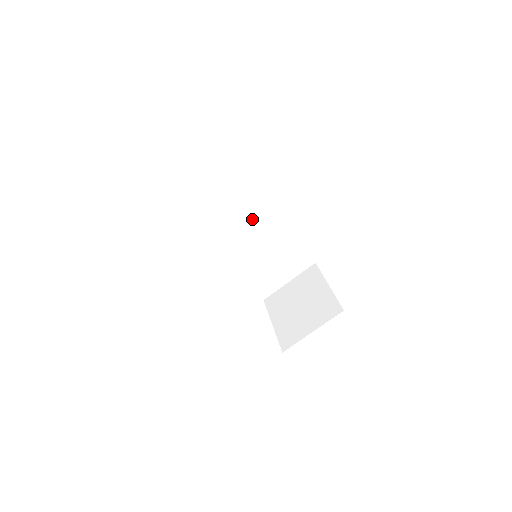
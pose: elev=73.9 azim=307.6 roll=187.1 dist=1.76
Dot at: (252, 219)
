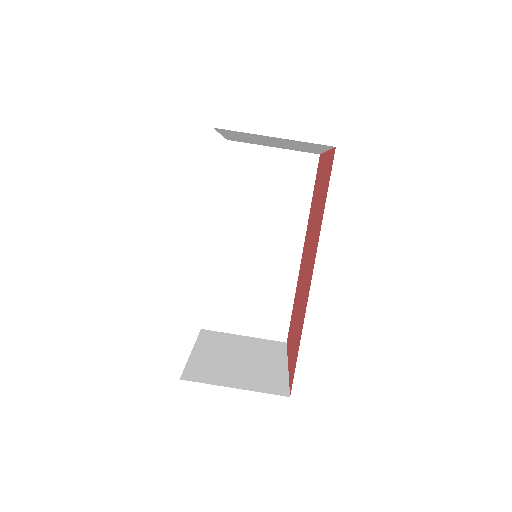
Dot at: (278, 233)
